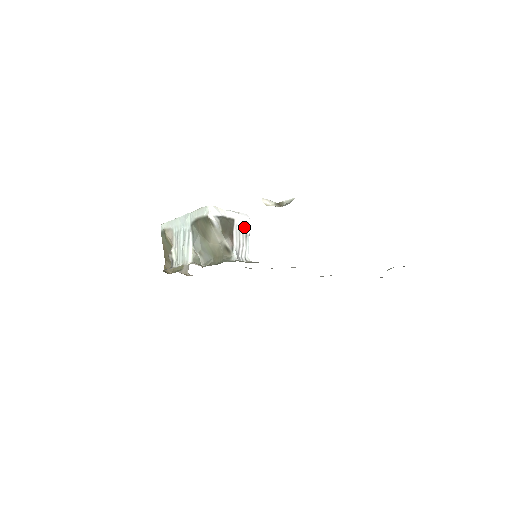
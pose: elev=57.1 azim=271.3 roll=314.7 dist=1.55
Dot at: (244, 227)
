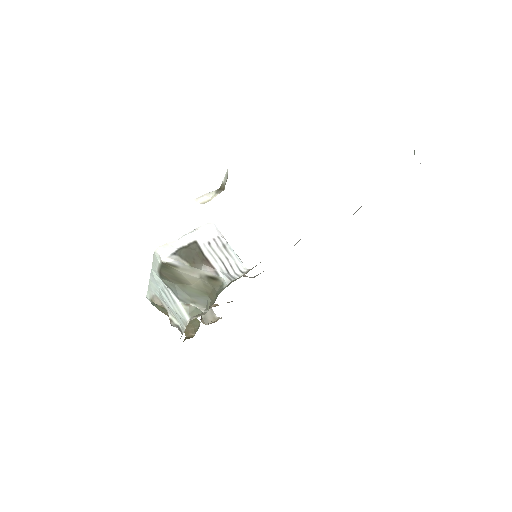
Dot at: (215, 239)
